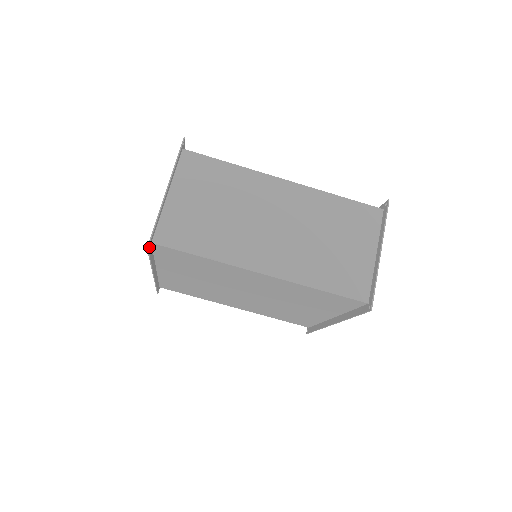
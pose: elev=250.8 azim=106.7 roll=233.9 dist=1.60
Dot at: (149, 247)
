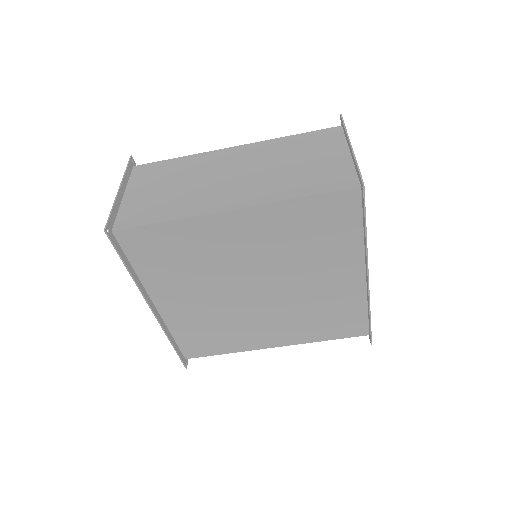
Dot at: (109, 233)
